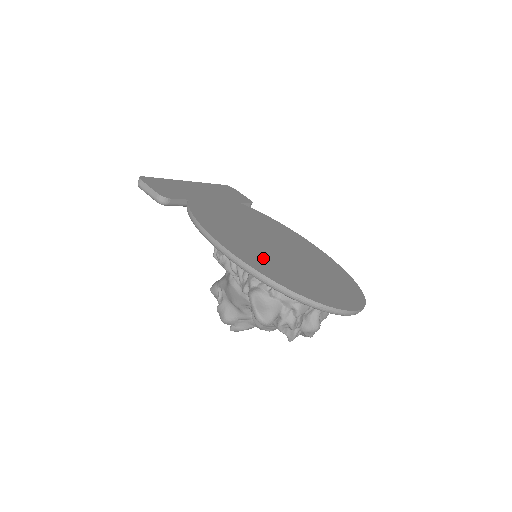
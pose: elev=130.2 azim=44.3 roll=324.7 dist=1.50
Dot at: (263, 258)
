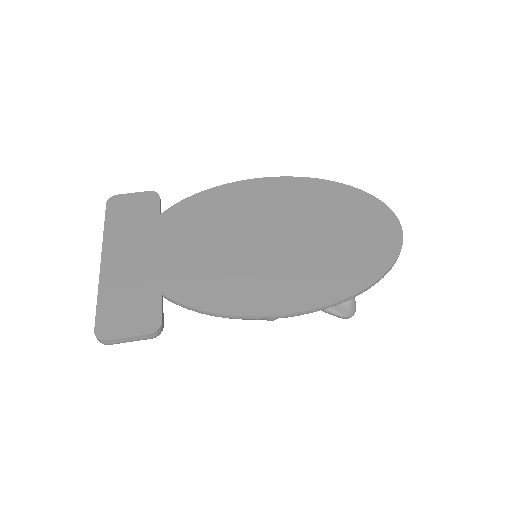
Dot at: (307, 274)
